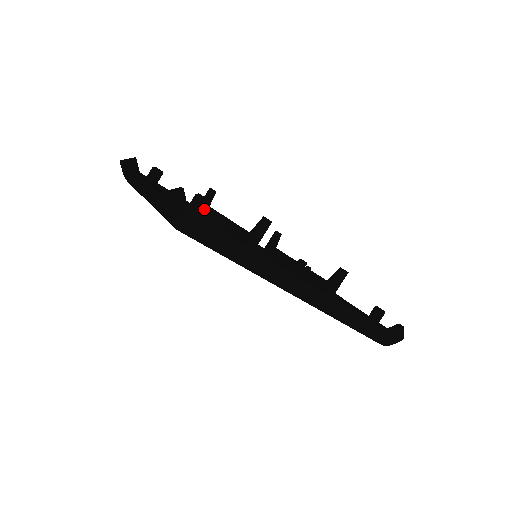
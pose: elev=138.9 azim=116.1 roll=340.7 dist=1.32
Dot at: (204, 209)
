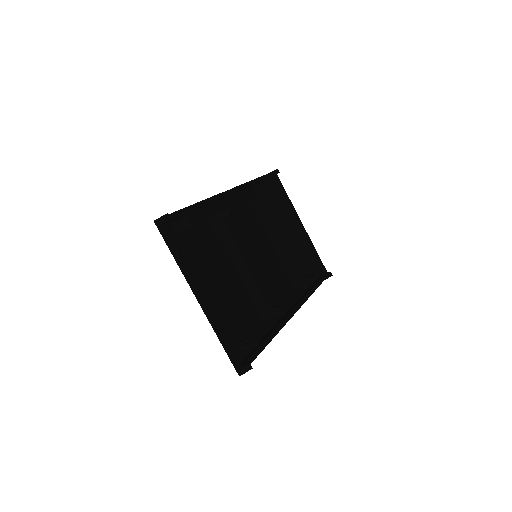
Dot at: occluded
